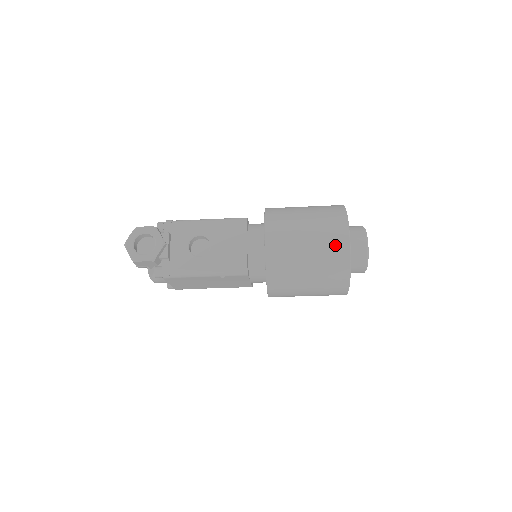
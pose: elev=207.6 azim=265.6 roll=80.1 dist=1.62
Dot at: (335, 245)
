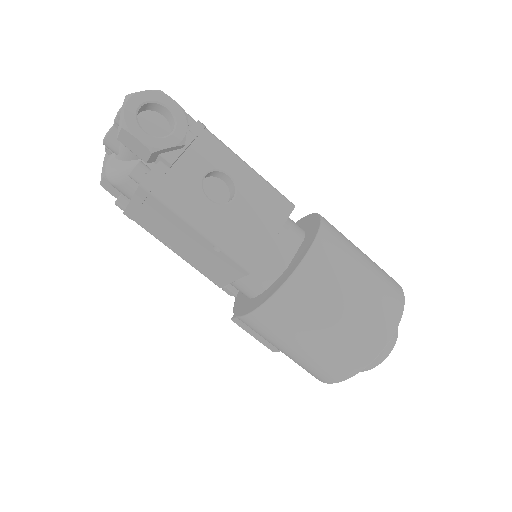
Dot at: (379, 321)
